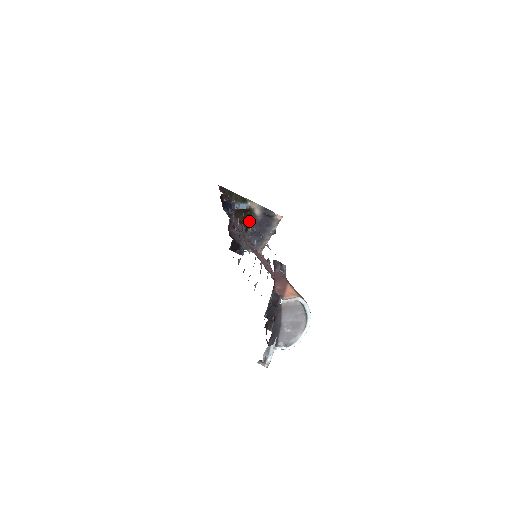
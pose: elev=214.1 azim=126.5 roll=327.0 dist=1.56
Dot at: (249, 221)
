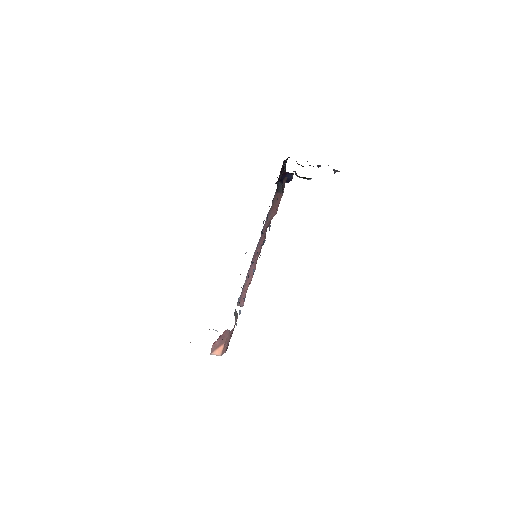
Dot at: occluded
